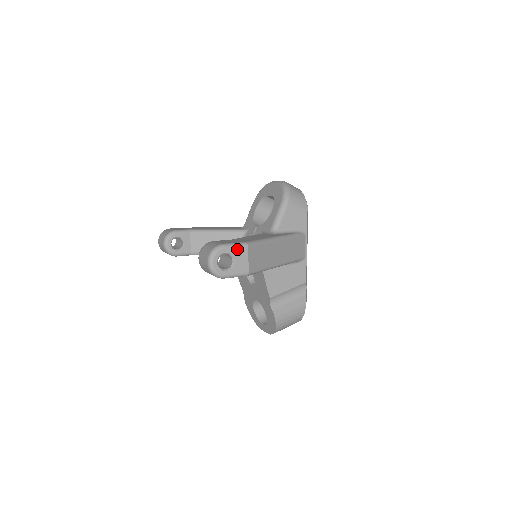
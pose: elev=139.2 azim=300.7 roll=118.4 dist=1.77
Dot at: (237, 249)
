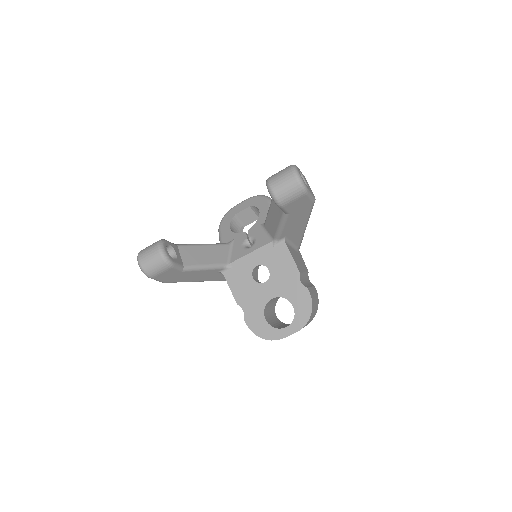
Dot at: (302, 174)
